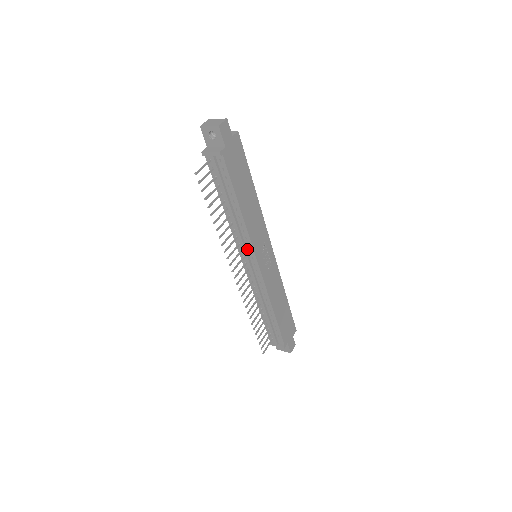
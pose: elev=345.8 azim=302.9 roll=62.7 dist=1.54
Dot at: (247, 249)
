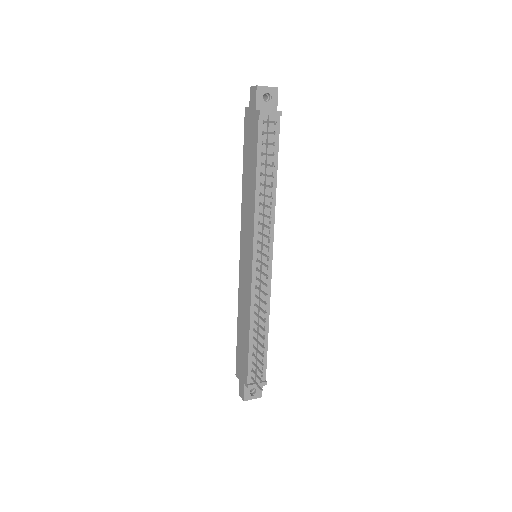
Dot at: (266, 238)
